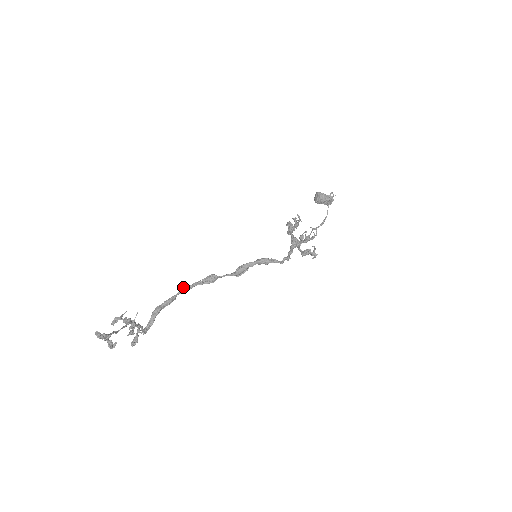
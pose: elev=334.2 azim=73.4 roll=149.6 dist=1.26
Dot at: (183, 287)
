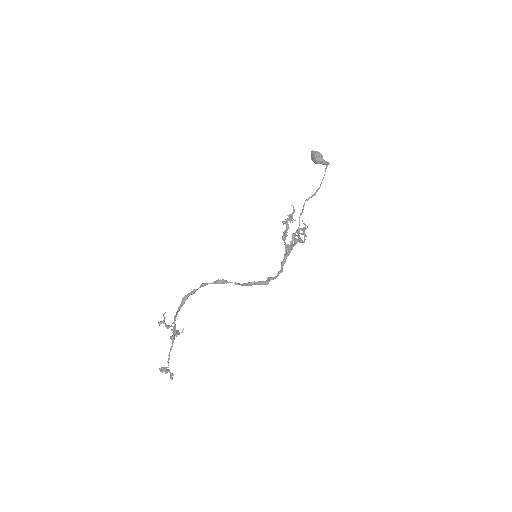
Dot at: (201, 285)
